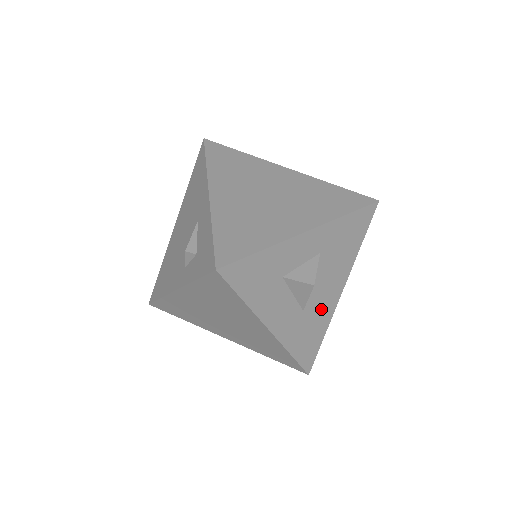
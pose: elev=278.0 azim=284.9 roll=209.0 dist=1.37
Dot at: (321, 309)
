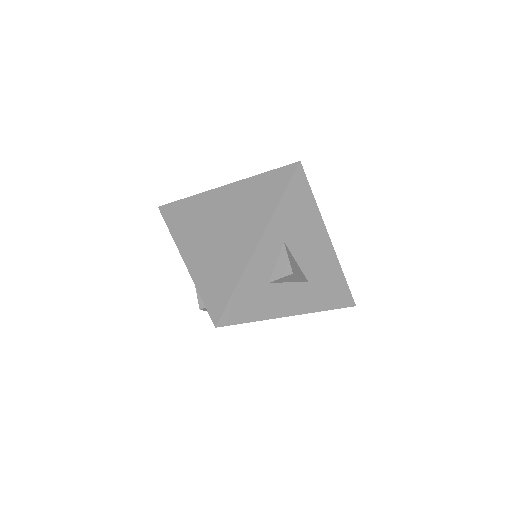
Dot at: (323, 266)
